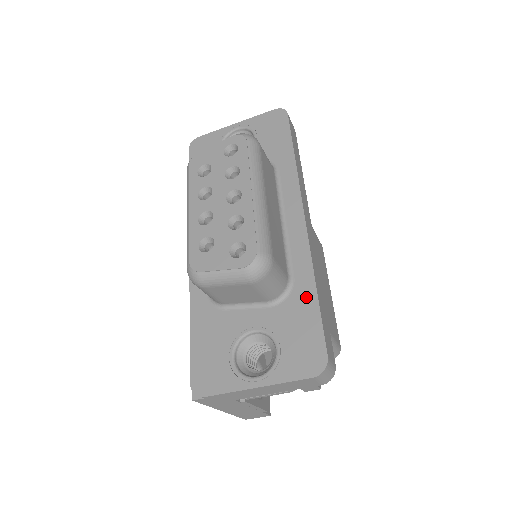
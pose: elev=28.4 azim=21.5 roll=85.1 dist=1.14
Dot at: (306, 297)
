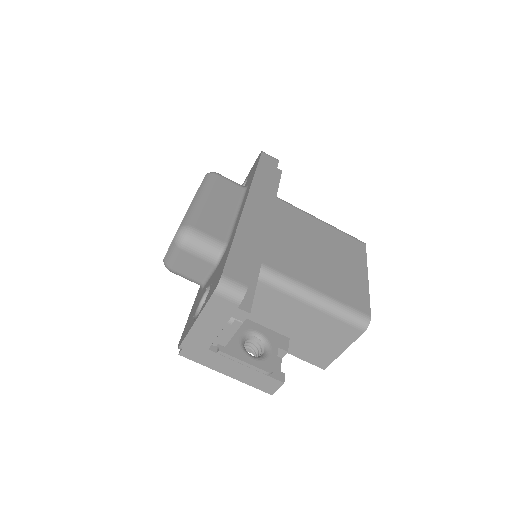
Dot at: (229, 247)
